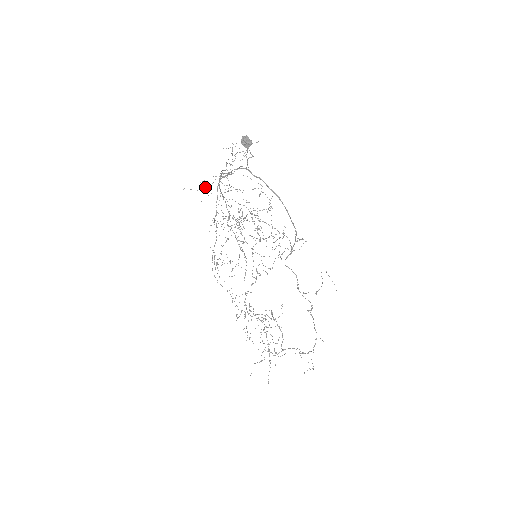
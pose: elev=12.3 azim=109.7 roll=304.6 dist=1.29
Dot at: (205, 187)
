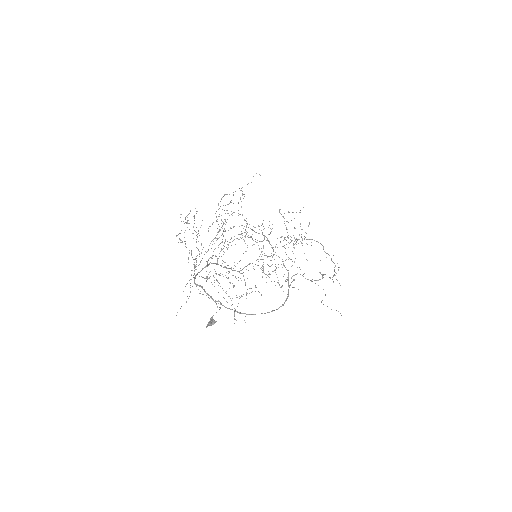
Dot at: (189, 296)
